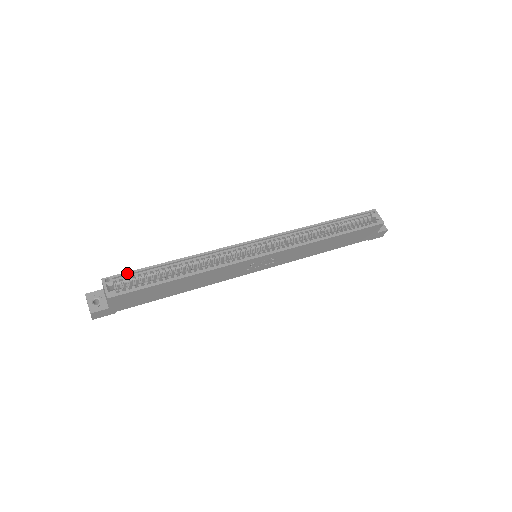
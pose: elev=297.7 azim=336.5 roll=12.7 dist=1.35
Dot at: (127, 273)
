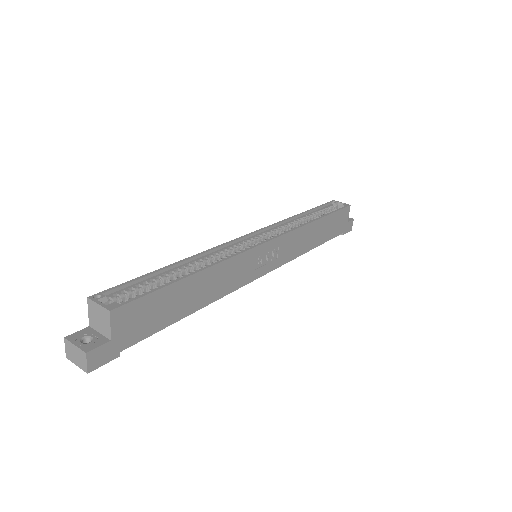
Dot at: (120, 285)
